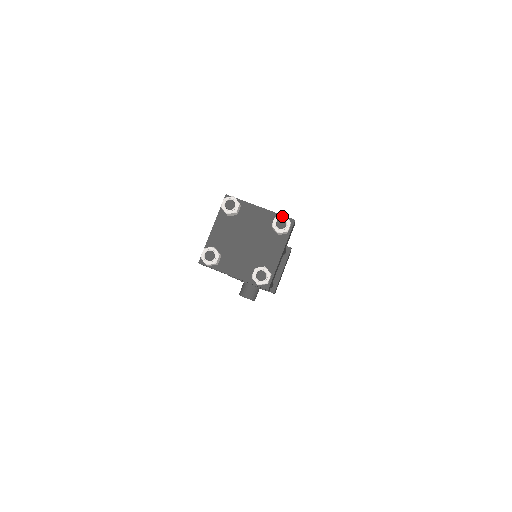
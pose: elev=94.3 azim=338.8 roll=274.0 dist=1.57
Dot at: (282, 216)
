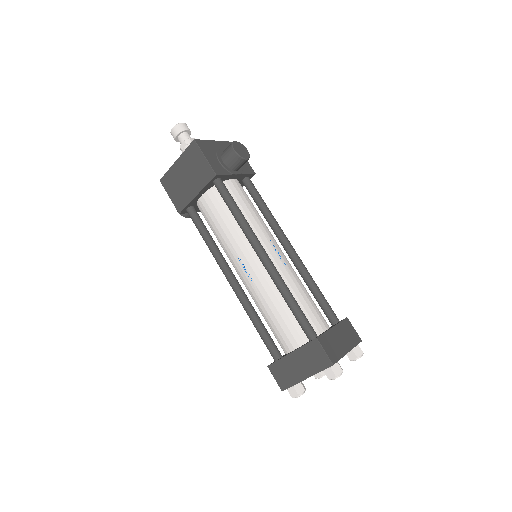
Dot at: (362, 355)
